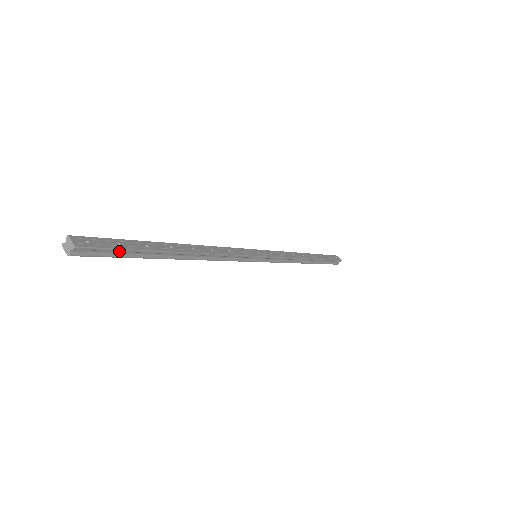
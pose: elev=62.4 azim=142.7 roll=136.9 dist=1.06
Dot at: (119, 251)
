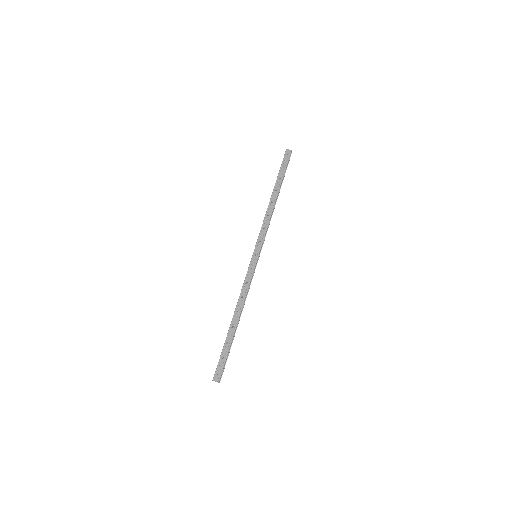
Dot at: (226, 360)
